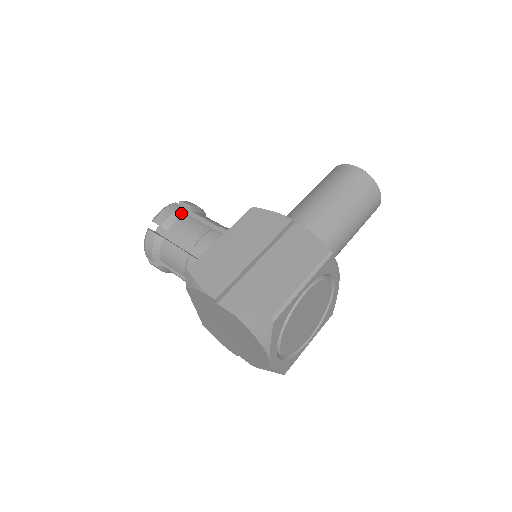
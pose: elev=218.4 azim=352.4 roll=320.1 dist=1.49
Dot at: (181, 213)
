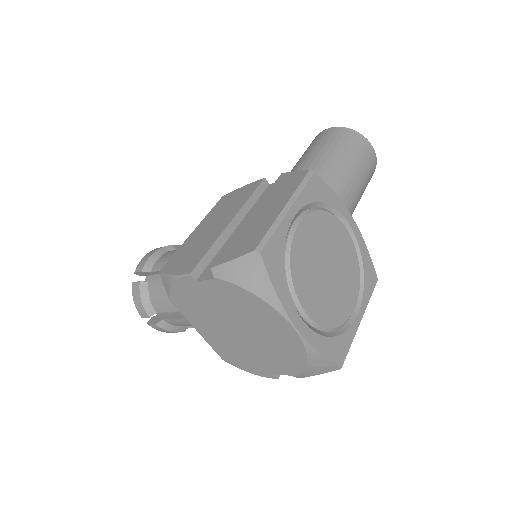
Dot at: (162, 252)
